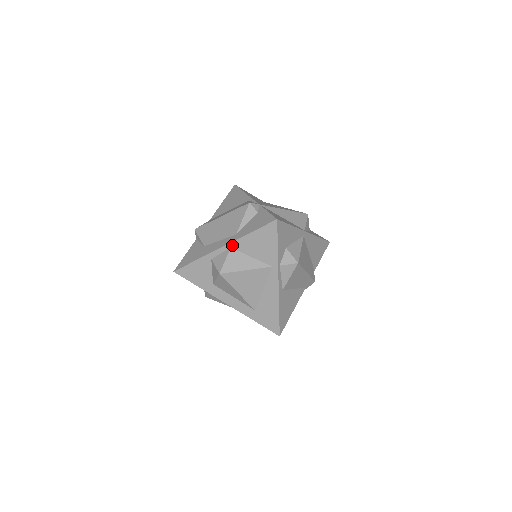
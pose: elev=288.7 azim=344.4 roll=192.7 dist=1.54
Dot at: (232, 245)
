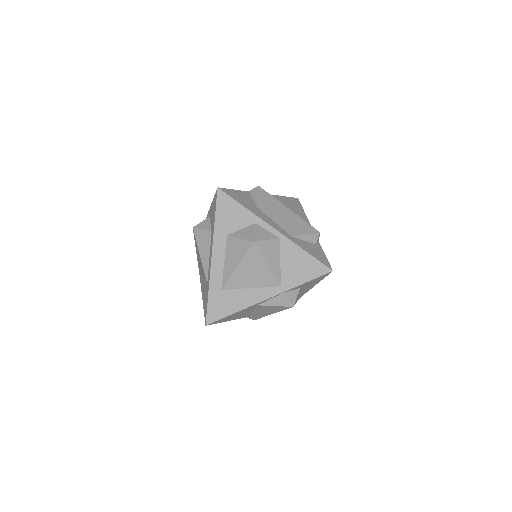
Dot at: (283, 238)
